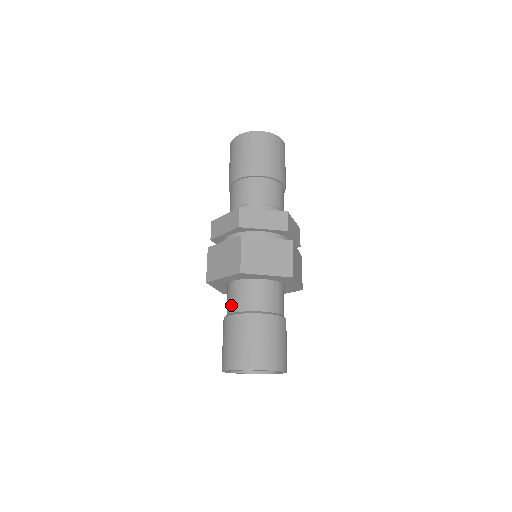
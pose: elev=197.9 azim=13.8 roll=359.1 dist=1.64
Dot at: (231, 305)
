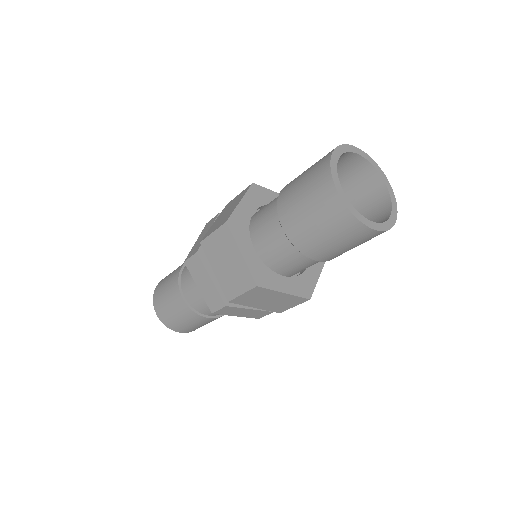
Dot at: (279, 241)
